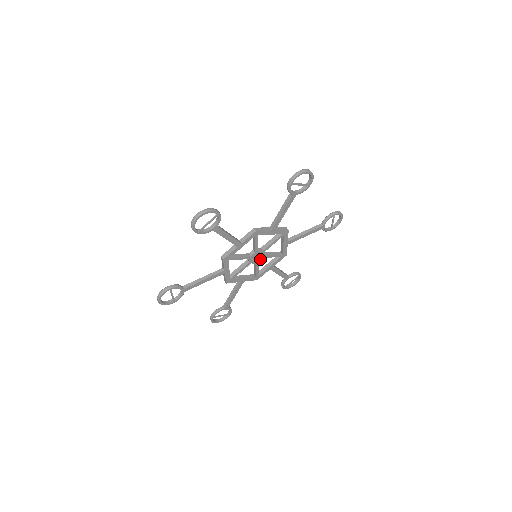
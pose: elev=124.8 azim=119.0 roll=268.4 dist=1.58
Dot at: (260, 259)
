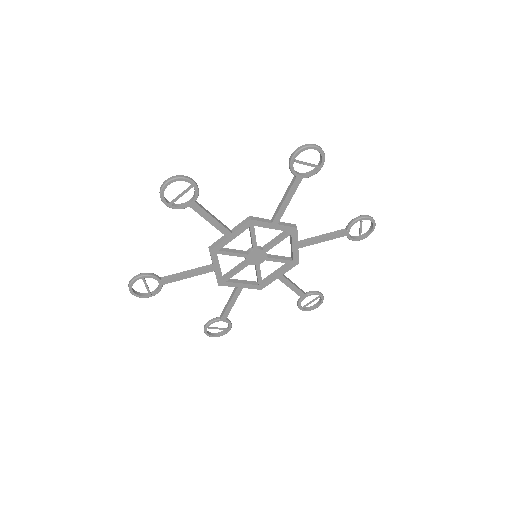
Dot at: (262, 261)
